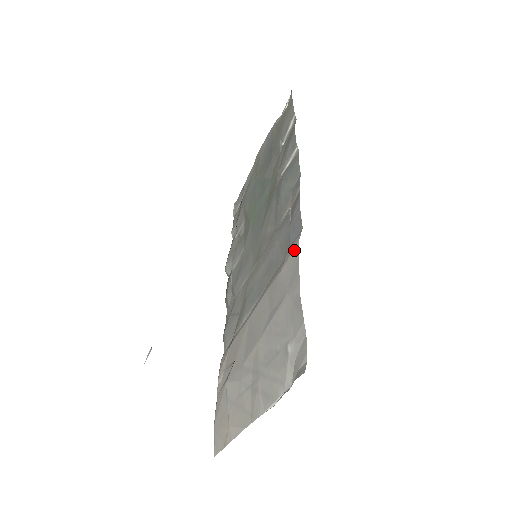
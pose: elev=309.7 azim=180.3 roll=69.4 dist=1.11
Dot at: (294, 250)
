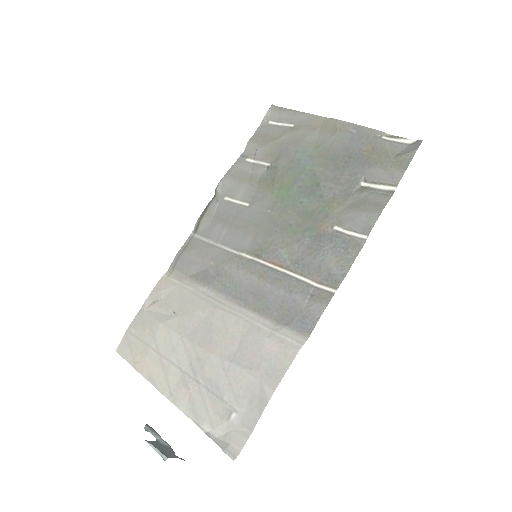
Dot at: (290, 349)
